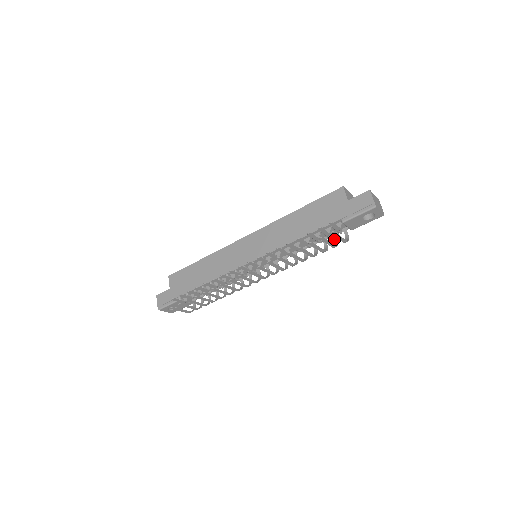
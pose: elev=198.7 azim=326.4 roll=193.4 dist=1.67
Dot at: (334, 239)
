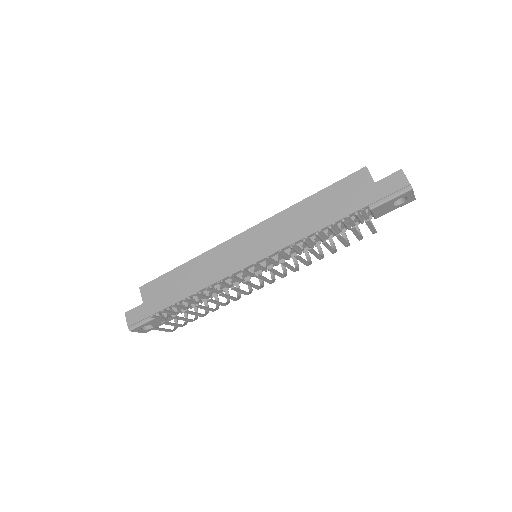
Dot at: occluded
